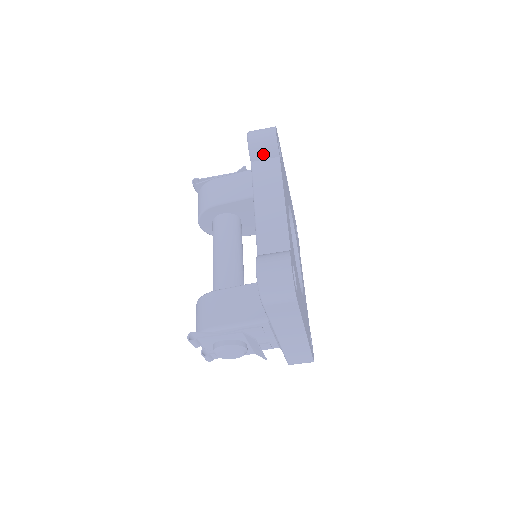
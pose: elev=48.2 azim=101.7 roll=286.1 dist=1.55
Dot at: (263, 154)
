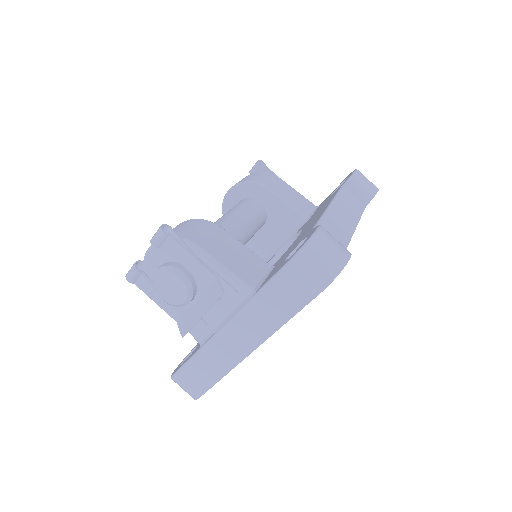
Dot at: (357, 190)
